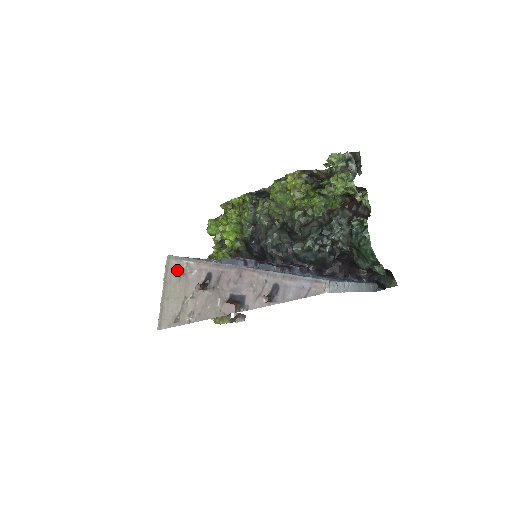
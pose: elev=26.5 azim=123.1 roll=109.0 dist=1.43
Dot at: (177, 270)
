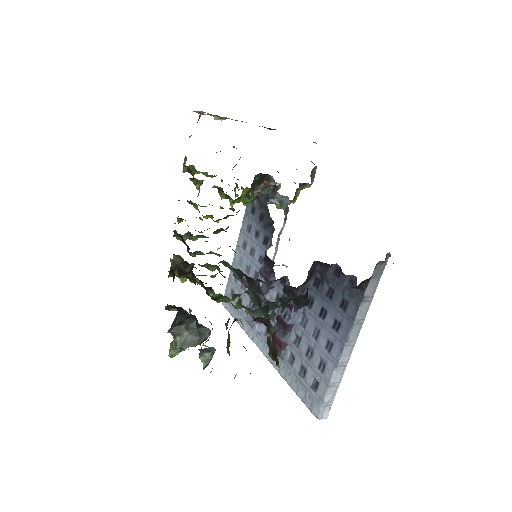
Dot at: occluded
